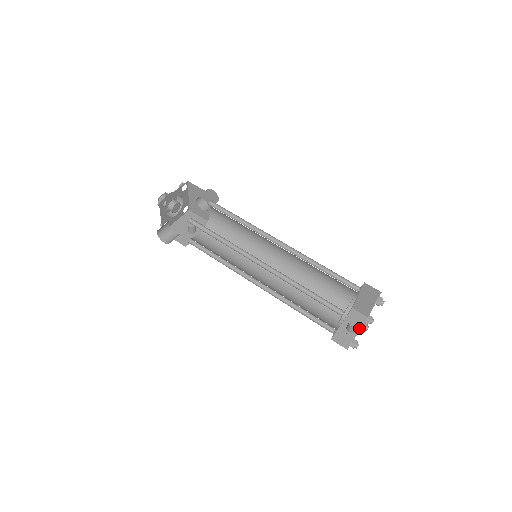
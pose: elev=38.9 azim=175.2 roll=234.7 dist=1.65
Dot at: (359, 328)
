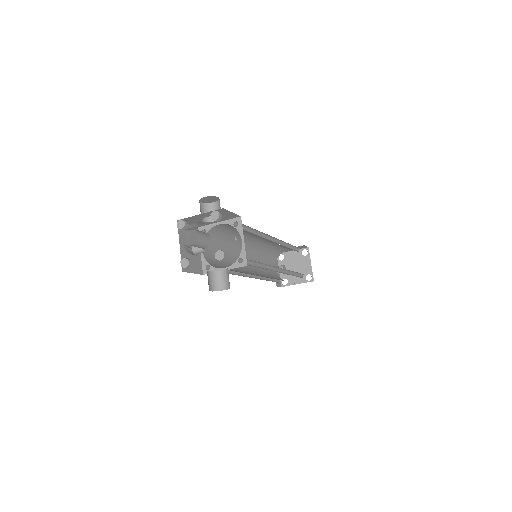
Dot at: (310, 281)
